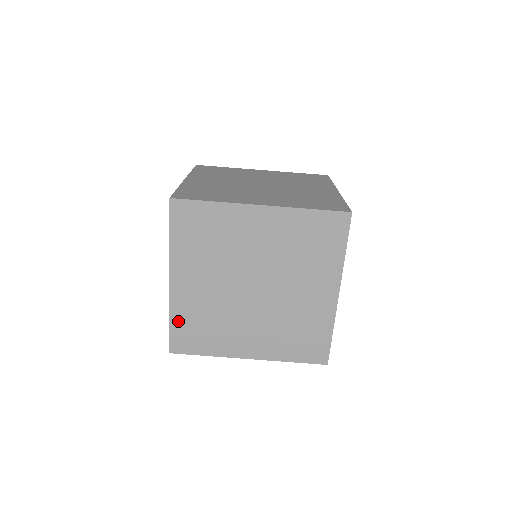
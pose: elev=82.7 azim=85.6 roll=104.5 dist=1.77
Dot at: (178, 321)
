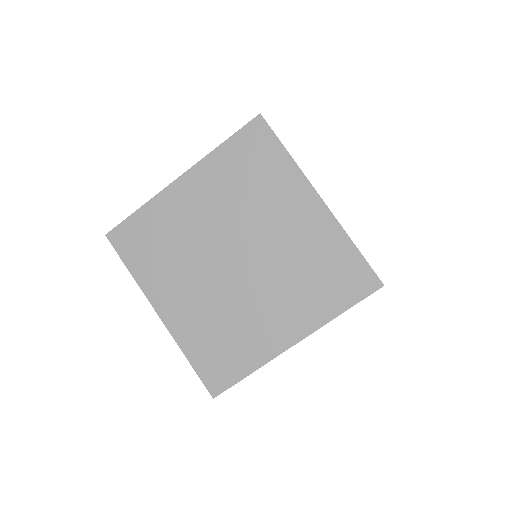
Dot at: (145, 216)
